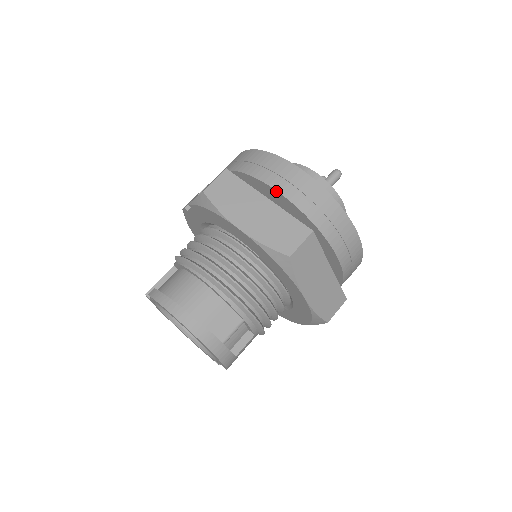
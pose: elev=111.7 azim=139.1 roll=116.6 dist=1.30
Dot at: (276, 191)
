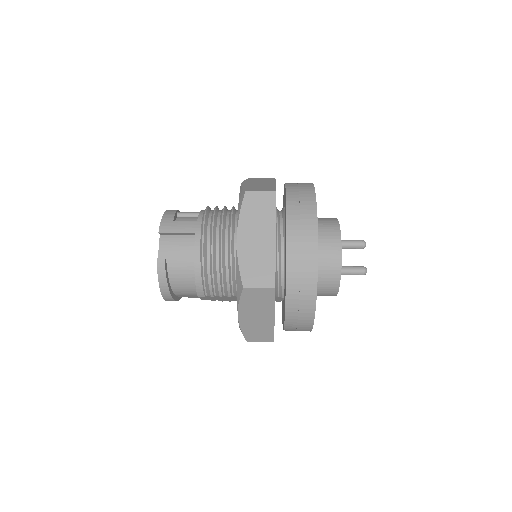
Dot at: occluded
